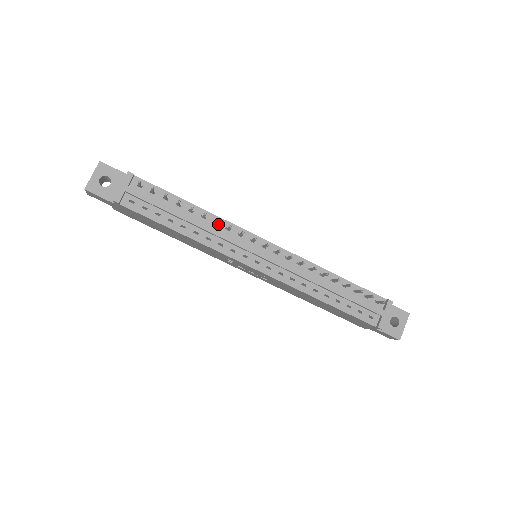
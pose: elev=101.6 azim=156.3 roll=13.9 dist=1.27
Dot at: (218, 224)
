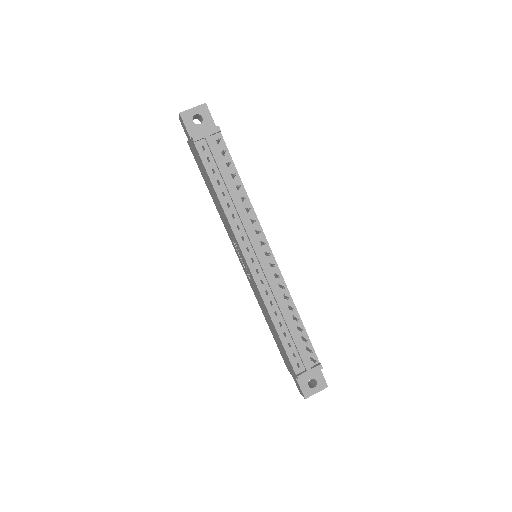
Dot at: (248, 212)
